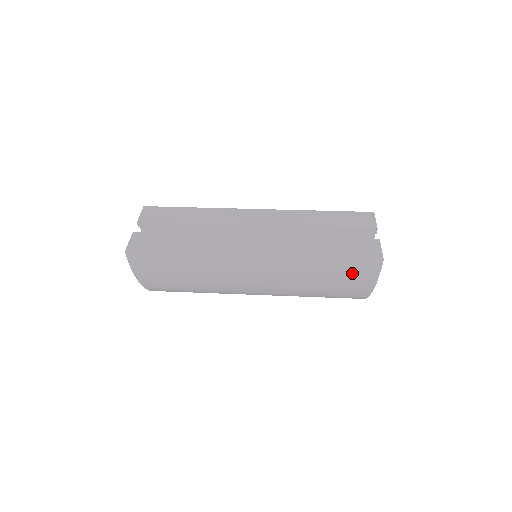
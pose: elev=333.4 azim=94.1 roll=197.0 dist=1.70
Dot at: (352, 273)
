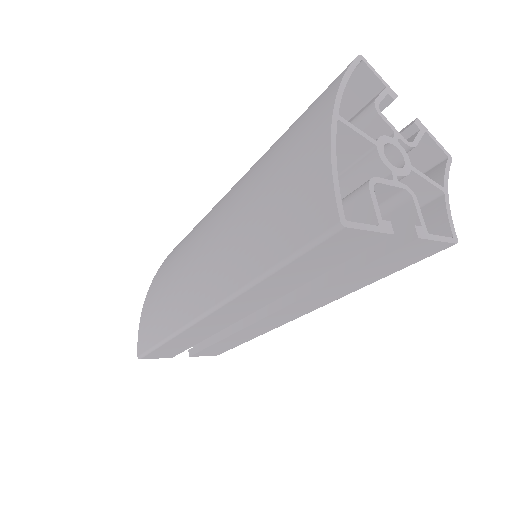
Dot at: occluded
